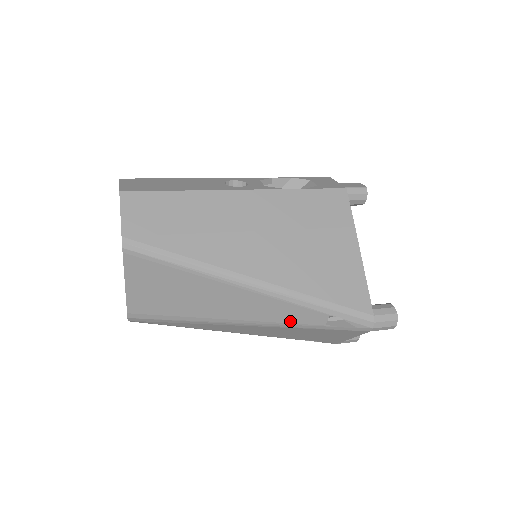
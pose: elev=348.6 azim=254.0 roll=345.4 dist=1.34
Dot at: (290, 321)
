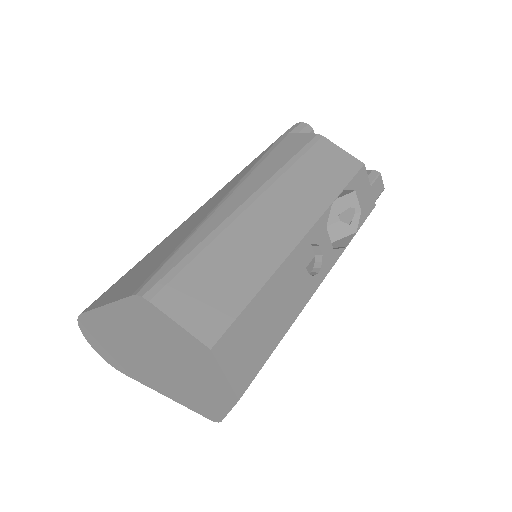
Dot at: occluded
